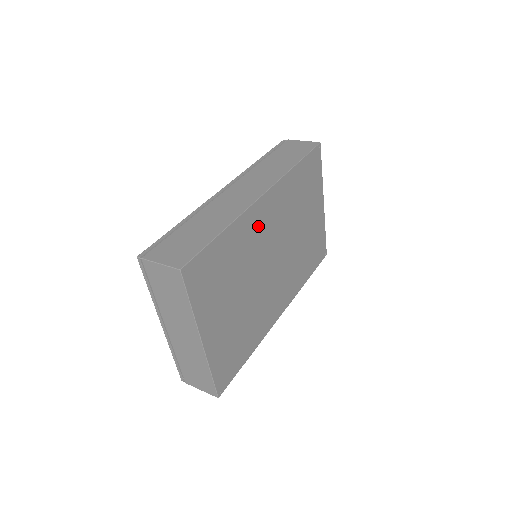
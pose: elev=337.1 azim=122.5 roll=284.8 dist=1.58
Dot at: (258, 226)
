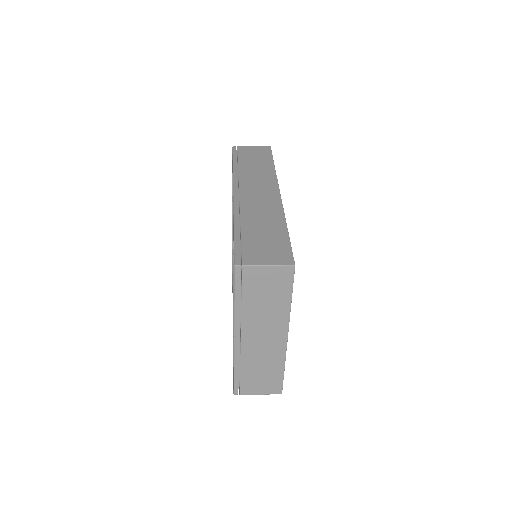
Dot at: occluded
